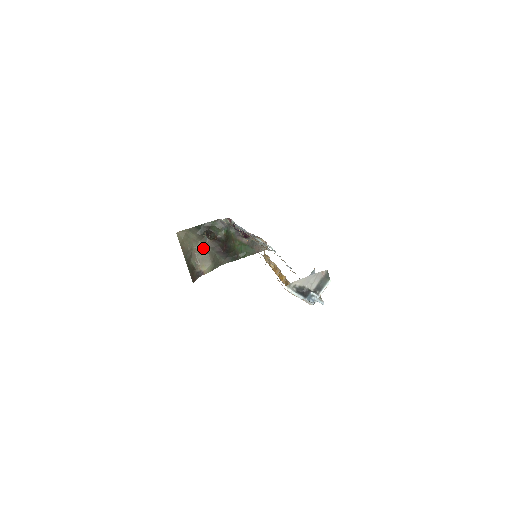
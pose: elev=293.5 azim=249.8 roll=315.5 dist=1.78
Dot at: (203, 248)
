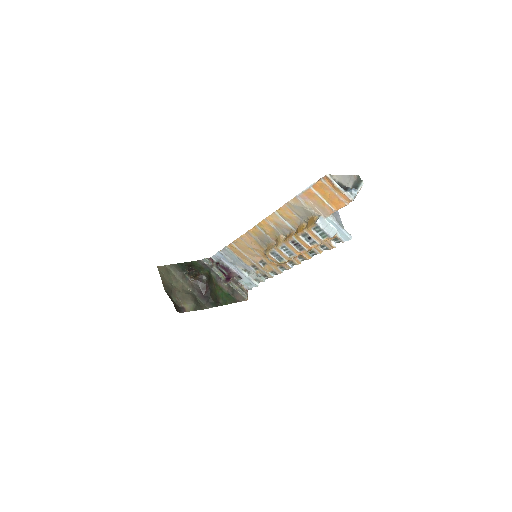
Dot at: (183, 288)
